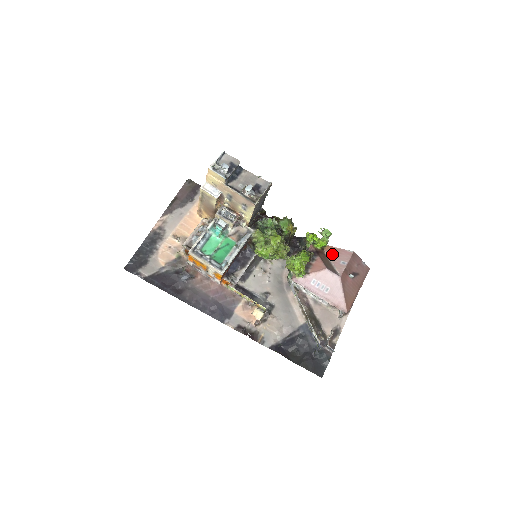
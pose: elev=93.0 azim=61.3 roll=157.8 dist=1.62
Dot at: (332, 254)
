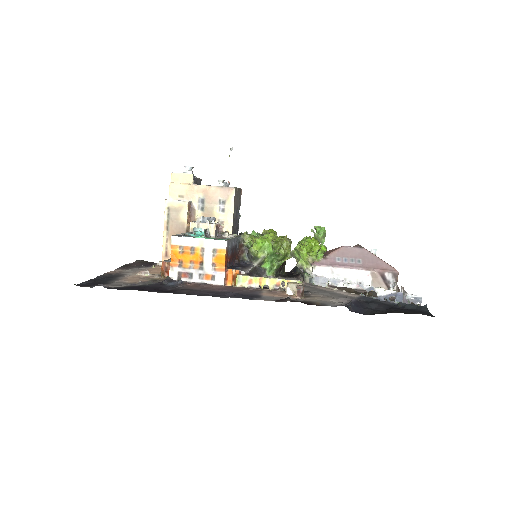
Dot at: occluded
